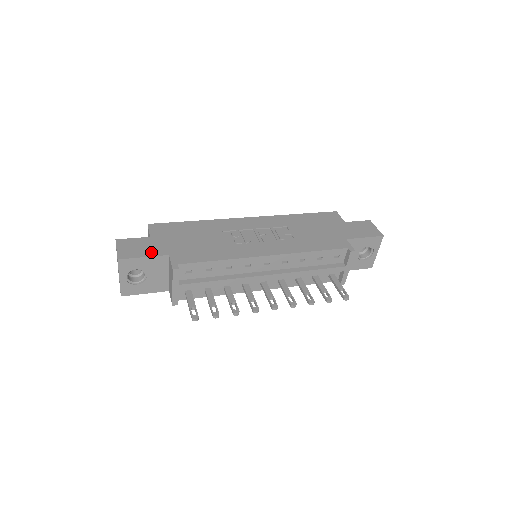
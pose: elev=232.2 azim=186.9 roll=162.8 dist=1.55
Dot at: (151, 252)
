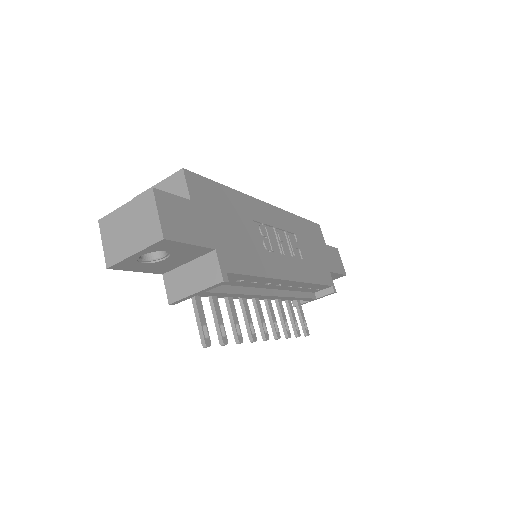
Dot at: (198, 236)
